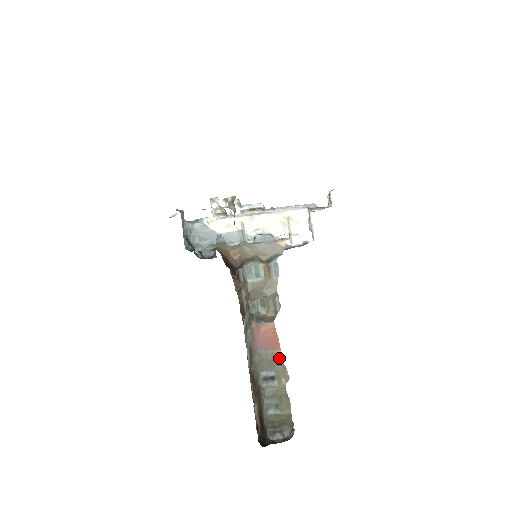
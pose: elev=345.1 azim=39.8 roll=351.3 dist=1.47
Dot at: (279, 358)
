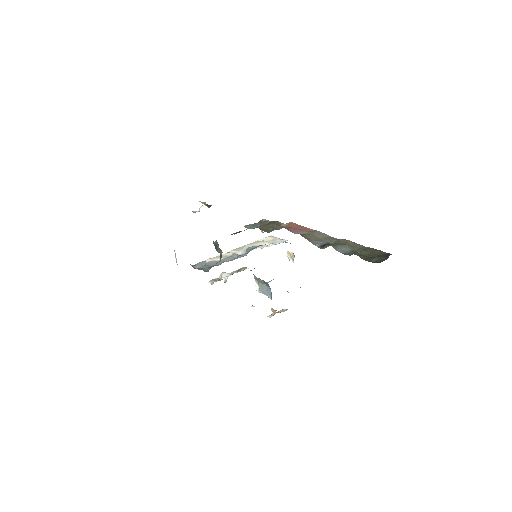
Dot at: (317, 233)
